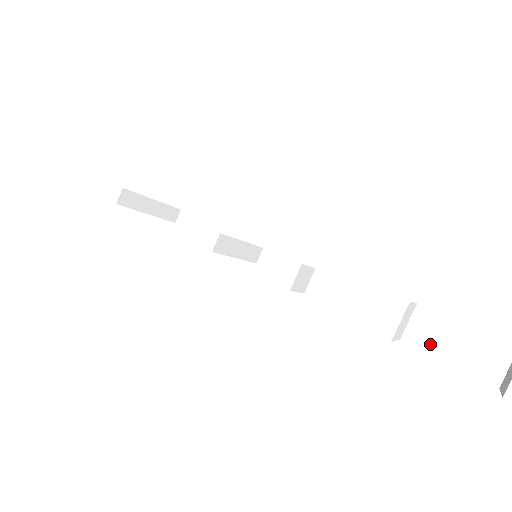
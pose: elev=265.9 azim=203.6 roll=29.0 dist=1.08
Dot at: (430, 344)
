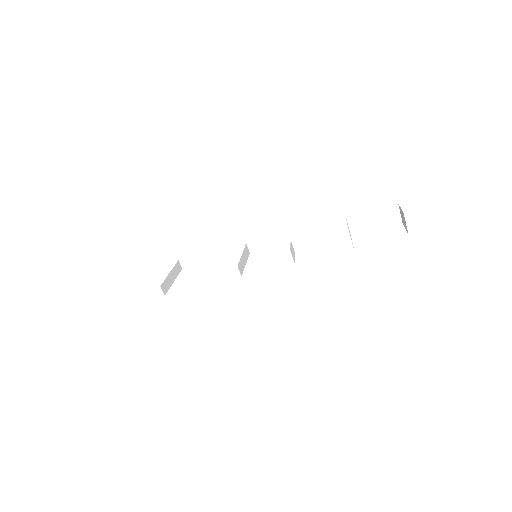
Dot at: (364, 229)
